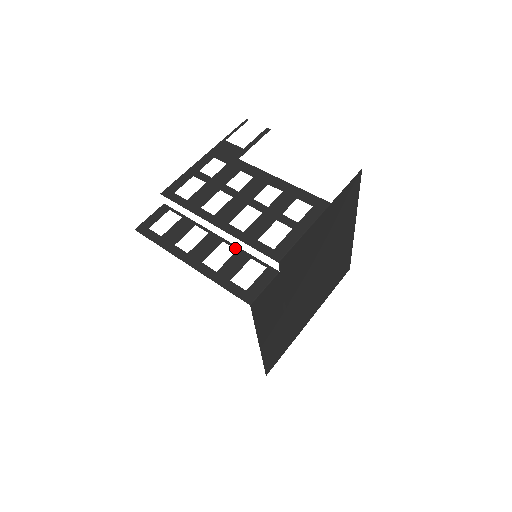
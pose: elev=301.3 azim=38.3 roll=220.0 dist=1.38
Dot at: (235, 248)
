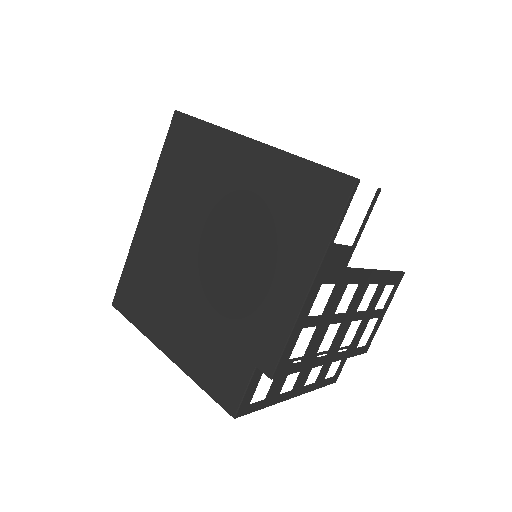
Dot at: occluded
